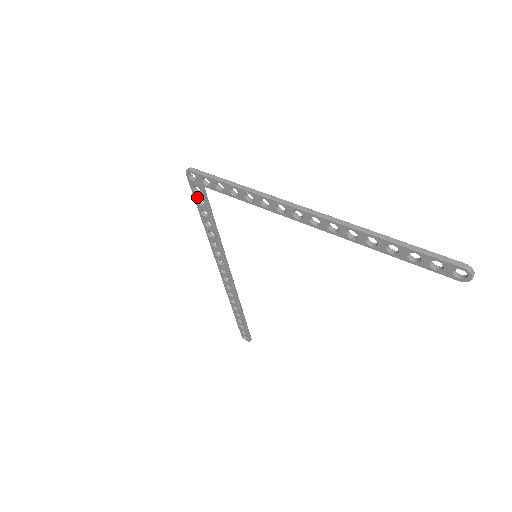
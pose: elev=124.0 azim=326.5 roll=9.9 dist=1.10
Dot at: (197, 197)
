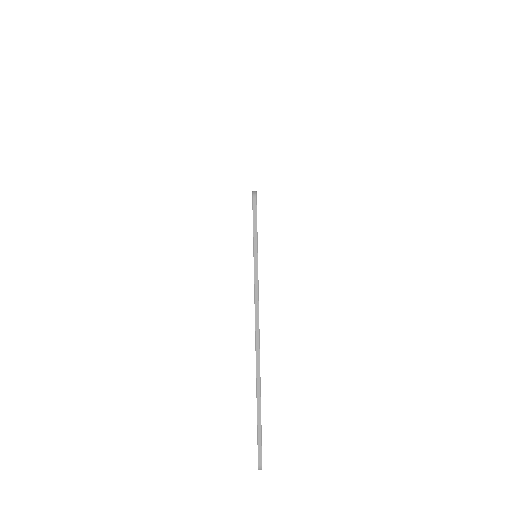
Dot at: occluded
